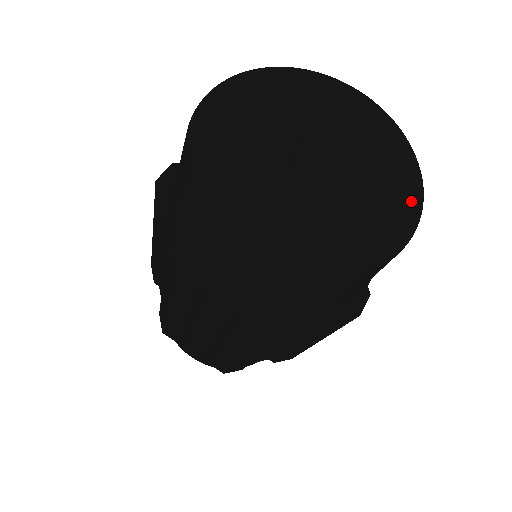
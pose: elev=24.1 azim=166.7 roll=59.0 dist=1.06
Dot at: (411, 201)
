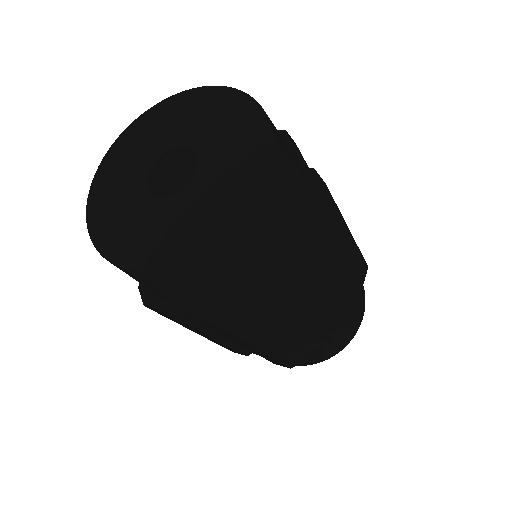
Dot at: (260, 152)
